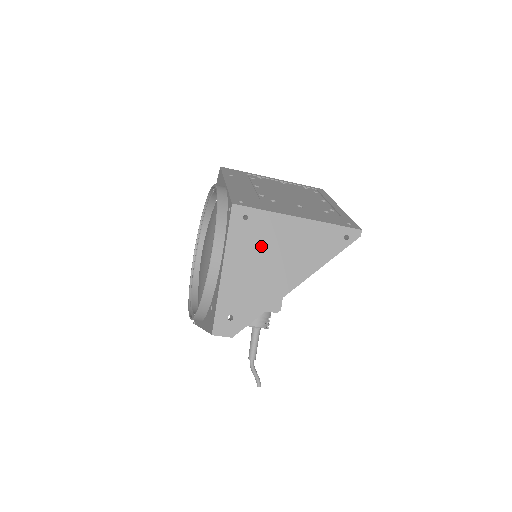
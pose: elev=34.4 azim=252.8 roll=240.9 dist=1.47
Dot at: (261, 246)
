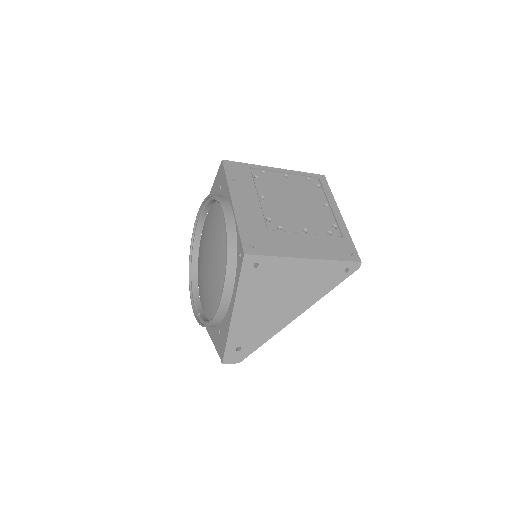
Dot at: (269, 288)
